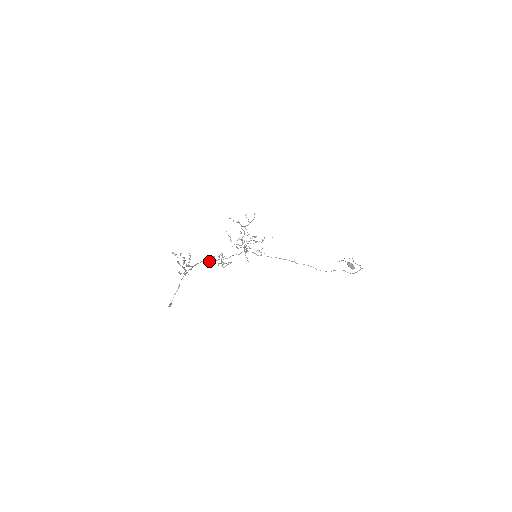
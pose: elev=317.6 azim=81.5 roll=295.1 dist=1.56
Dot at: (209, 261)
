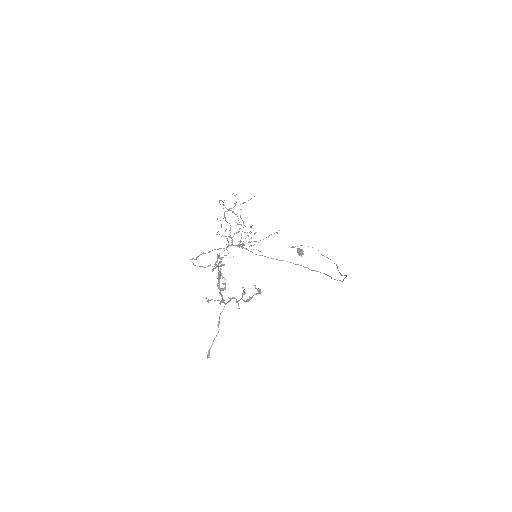
Dot at: (218, 270)
